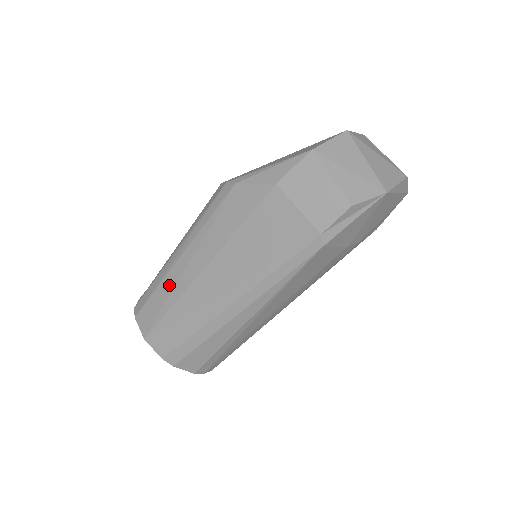
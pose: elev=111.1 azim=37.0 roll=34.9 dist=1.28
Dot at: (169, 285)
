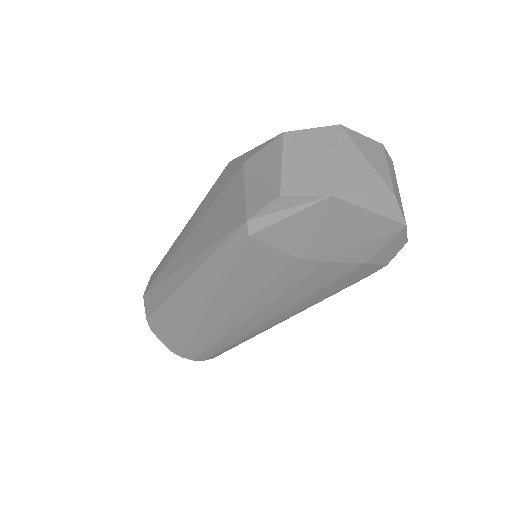
Dot at: (170, 251)
